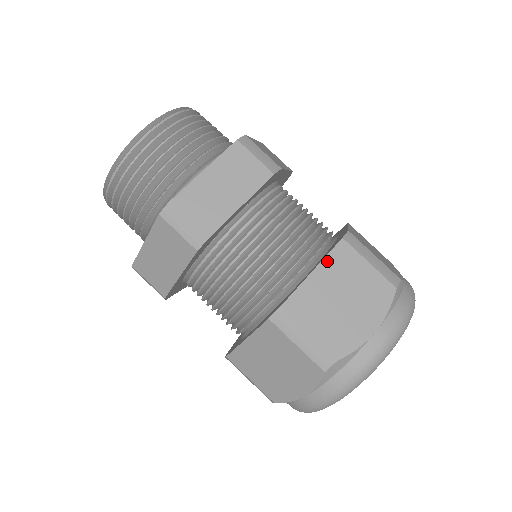
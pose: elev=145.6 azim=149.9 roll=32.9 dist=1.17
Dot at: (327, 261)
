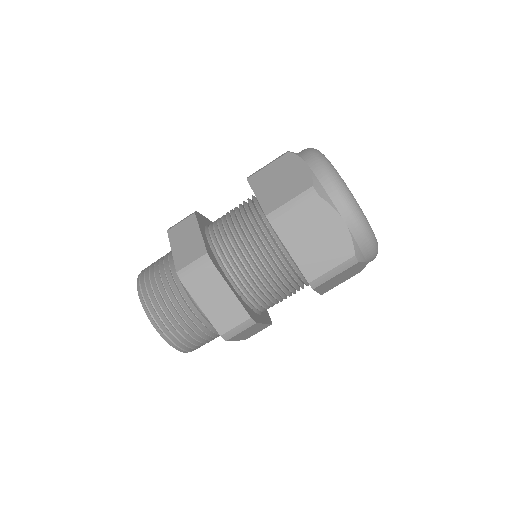
Dot at: (286, 243)
